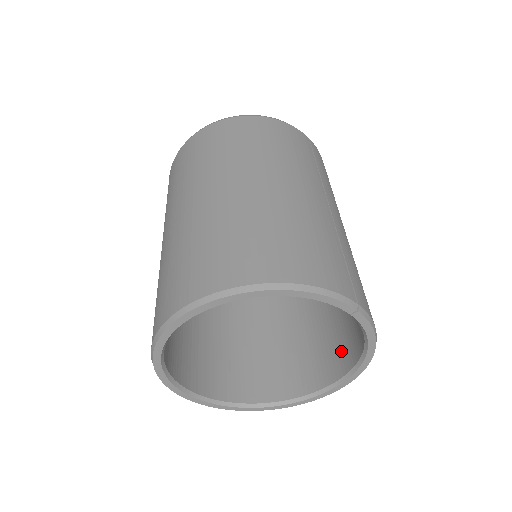
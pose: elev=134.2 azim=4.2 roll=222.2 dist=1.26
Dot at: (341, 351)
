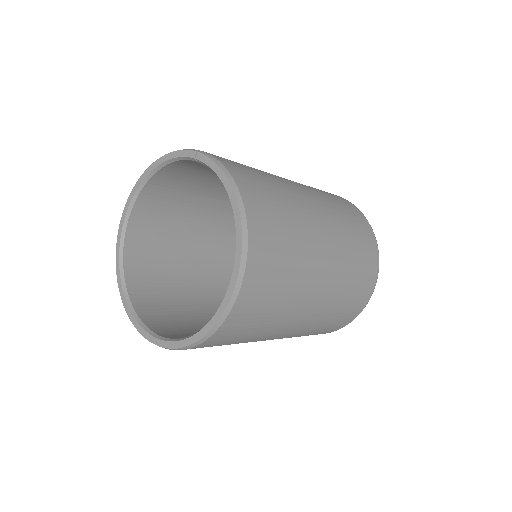
Dot at: occluded
